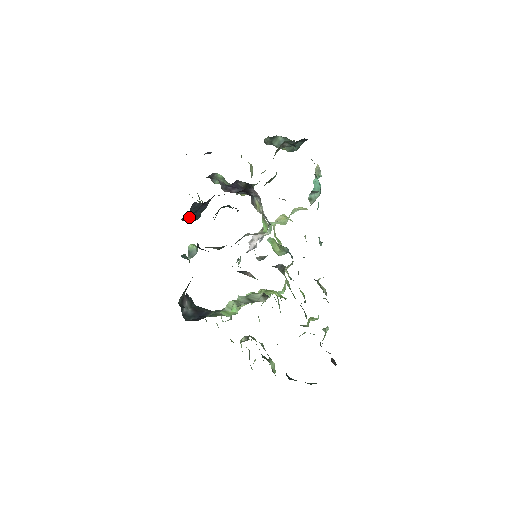
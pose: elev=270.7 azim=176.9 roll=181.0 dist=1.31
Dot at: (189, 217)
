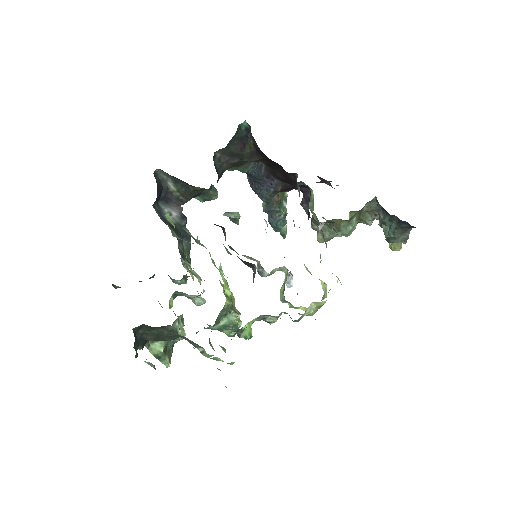
Dot at: (255, 184)
